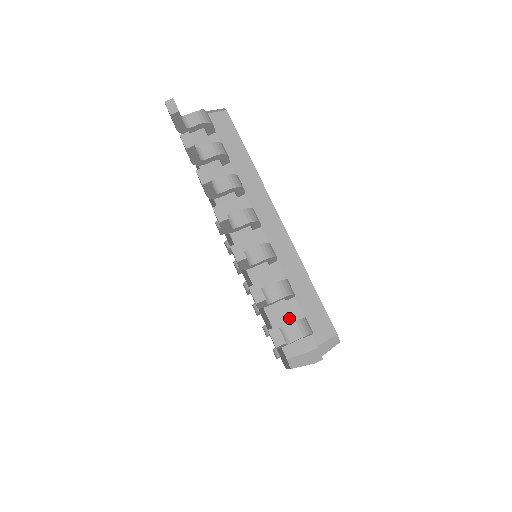
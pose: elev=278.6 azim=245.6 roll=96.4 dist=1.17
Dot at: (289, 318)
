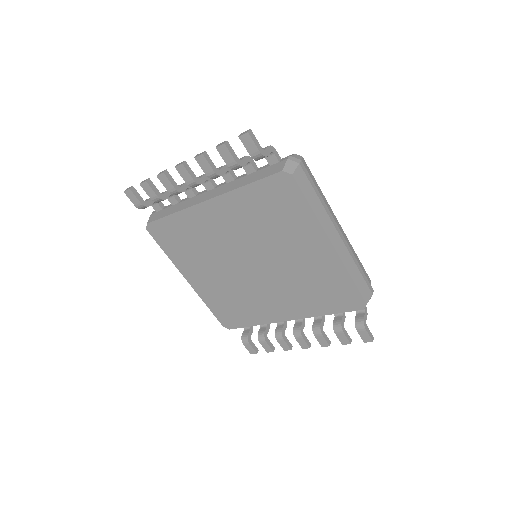
Dot at: (265, 170)
